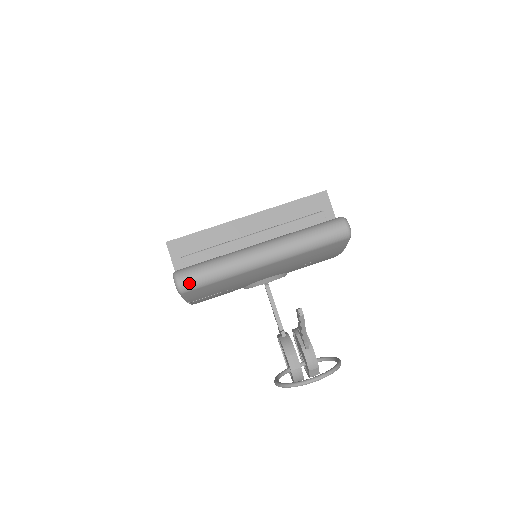
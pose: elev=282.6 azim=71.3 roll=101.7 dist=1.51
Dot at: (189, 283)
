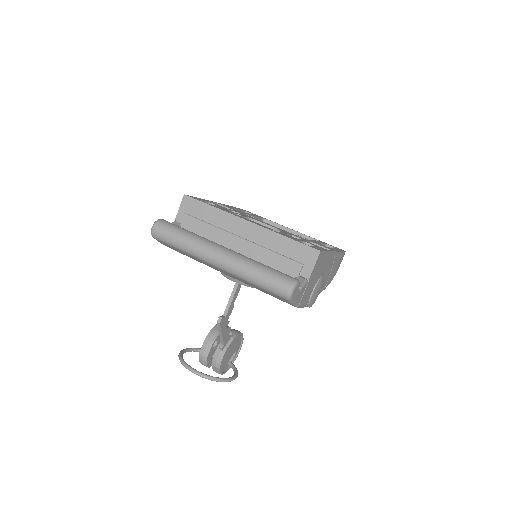
Dot at: (159, 234)
